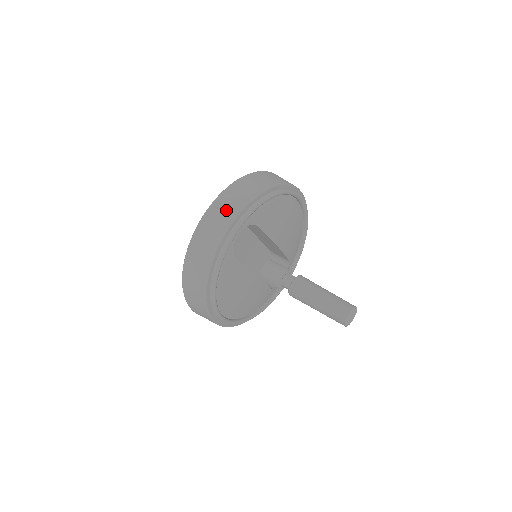
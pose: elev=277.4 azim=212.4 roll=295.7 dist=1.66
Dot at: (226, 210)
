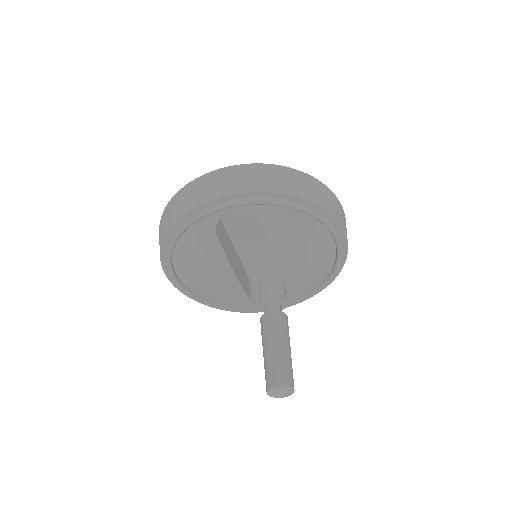
Dot at: (240, 180)
